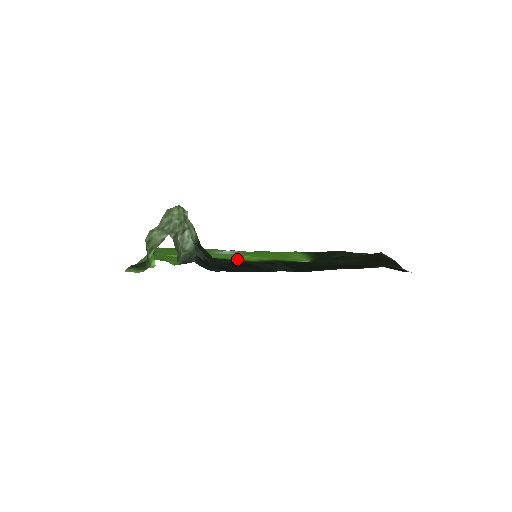
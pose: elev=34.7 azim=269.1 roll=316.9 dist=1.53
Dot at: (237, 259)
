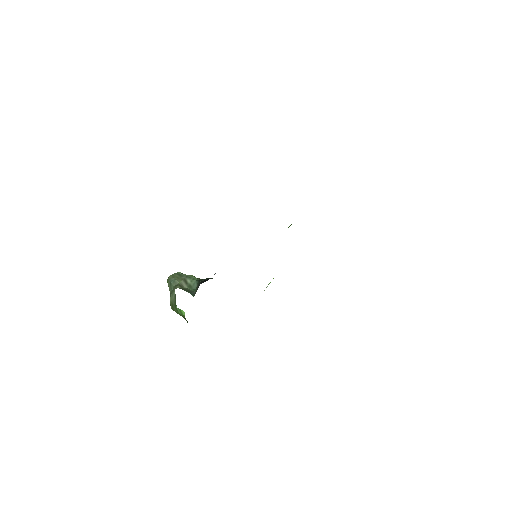
Dot at: occluded
